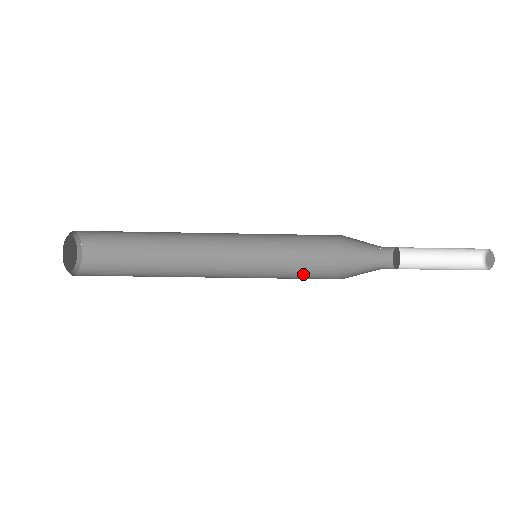
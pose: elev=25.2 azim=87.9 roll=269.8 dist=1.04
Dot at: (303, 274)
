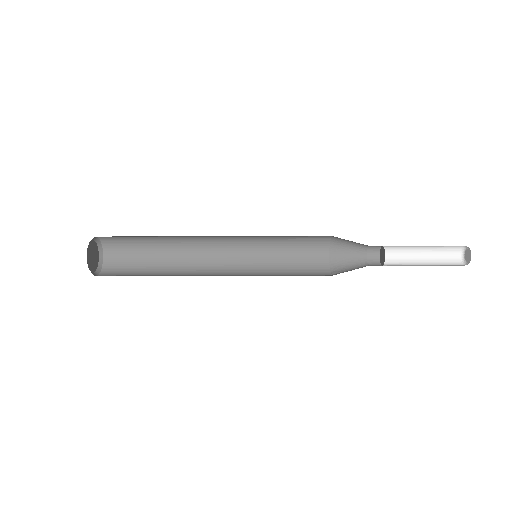
Dot at: (299, 270)
